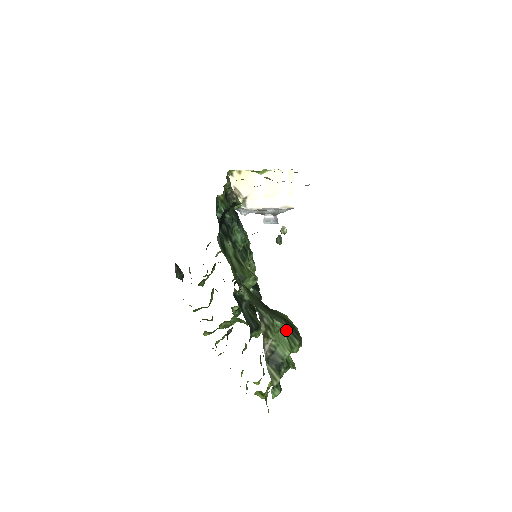
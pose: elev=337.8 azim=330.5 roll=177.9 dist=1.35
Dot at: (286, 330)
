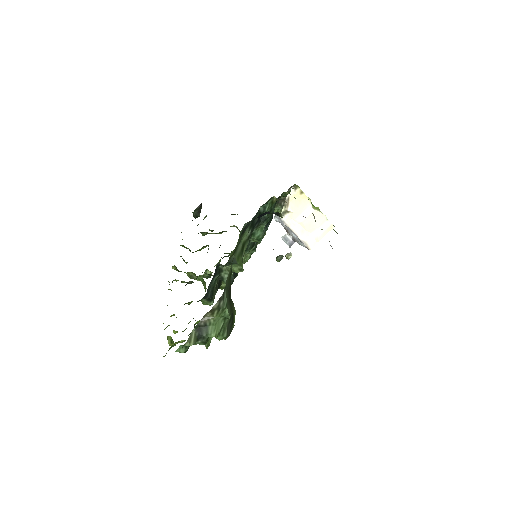
Dot at: (227, 321)
